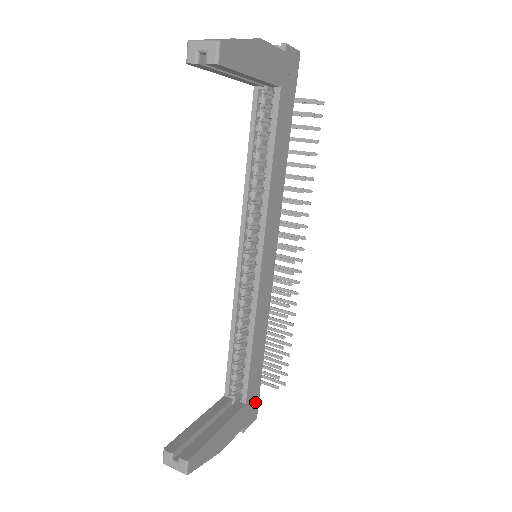
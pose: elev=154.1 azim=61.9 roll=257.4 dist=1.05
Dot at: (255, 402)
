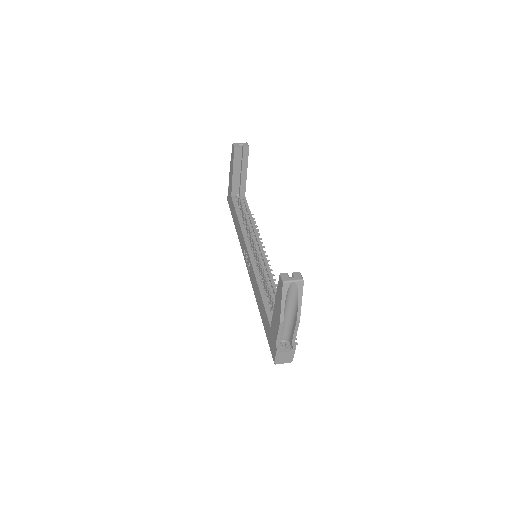
Dot at: occluded
